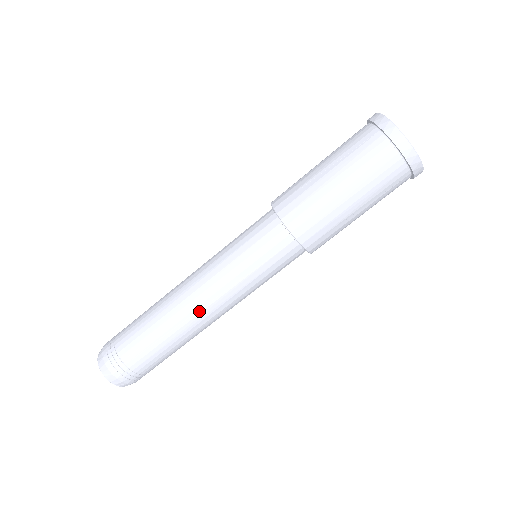
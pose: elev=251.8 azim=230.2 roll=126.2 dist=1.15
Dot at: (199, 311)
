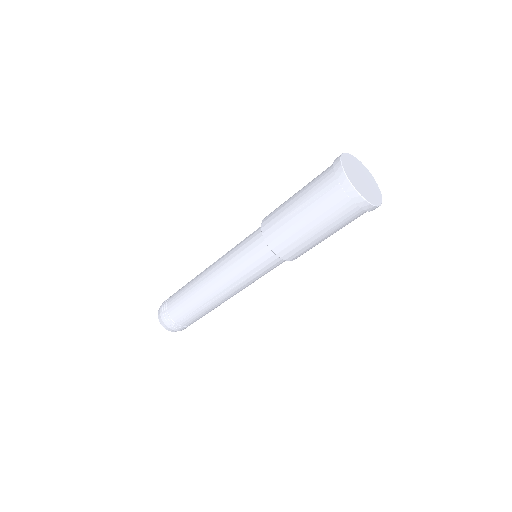
Dot at: (219, 296)
